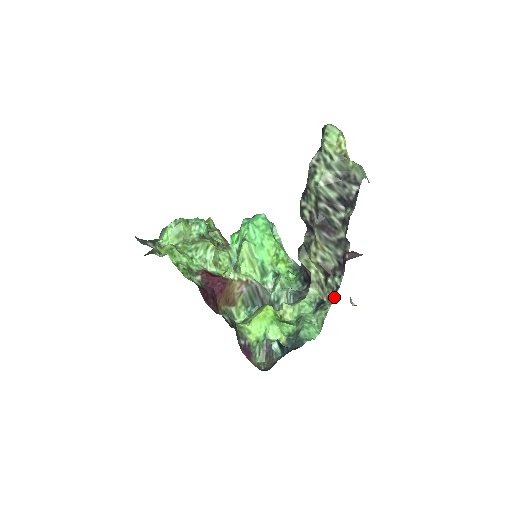
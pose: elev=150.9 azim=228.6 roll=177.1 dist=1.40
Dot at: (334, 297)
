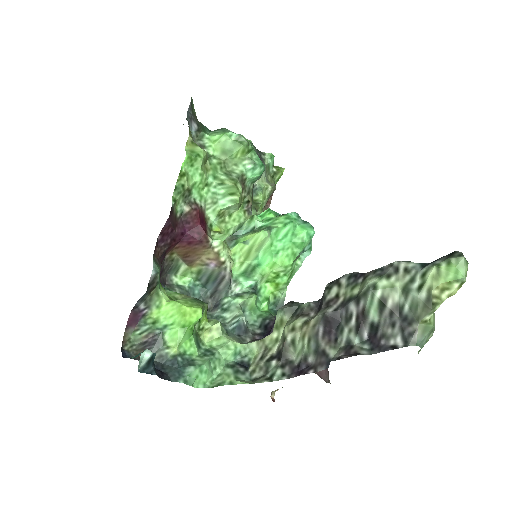
Dot at: (257, 380)
